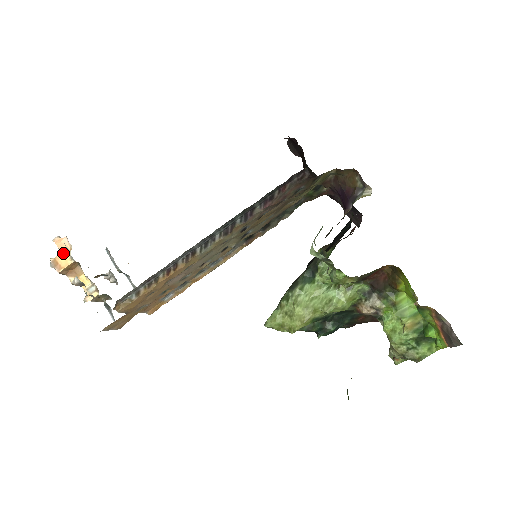
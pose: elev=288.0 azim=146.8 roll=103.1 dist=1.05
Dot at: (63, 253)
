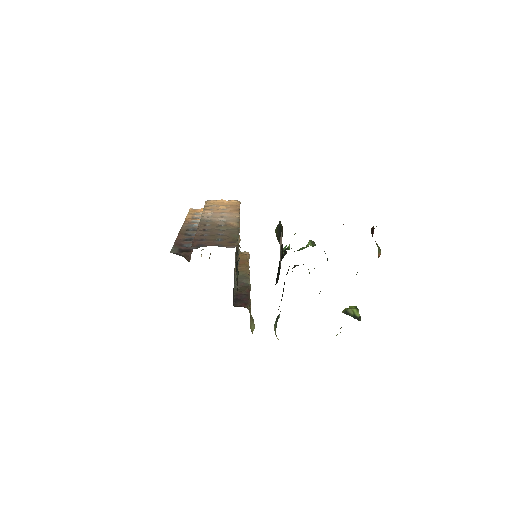
Dot at: occluded
